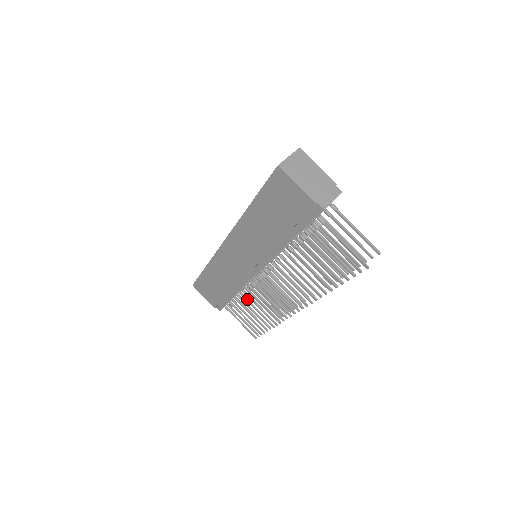
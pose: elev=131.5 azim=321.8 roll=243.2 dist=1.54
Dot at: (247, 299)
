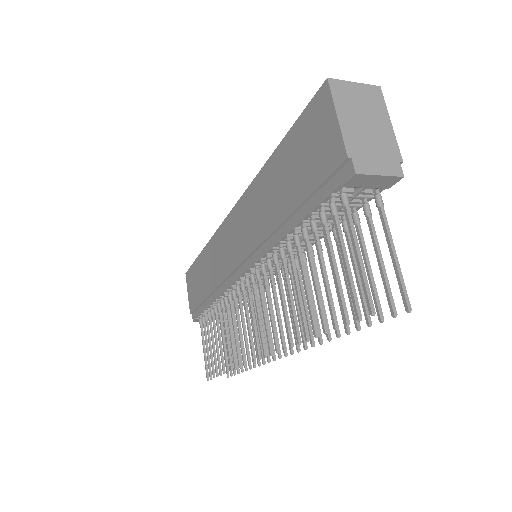
Dot at: (221, 315)
